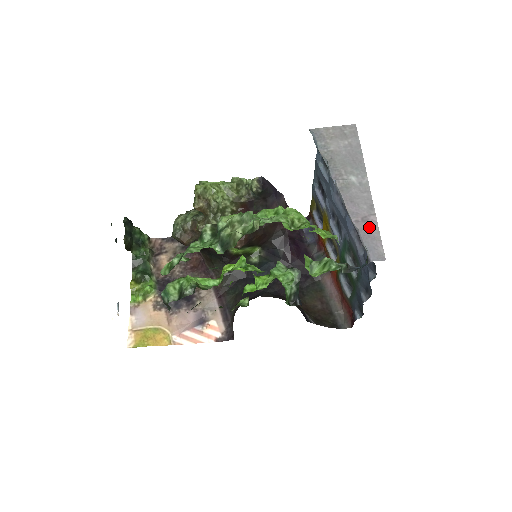
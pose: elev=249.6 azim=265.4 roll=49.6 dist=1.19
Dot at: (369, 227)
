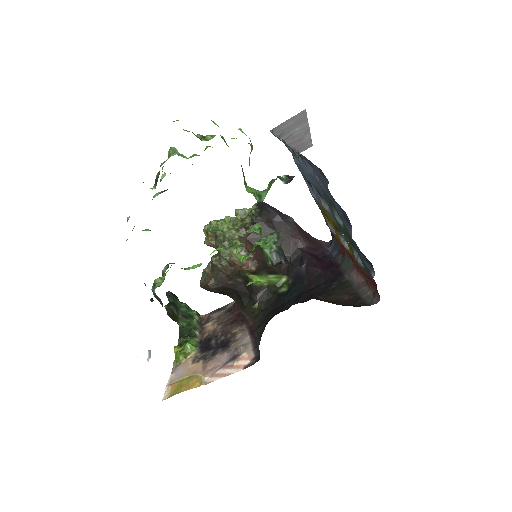
Dot at: (303, 141)
